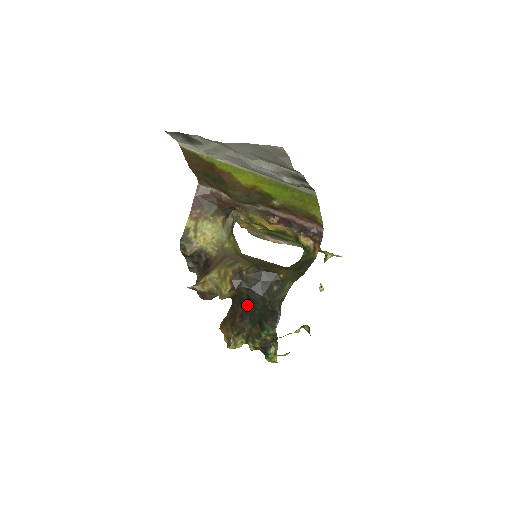
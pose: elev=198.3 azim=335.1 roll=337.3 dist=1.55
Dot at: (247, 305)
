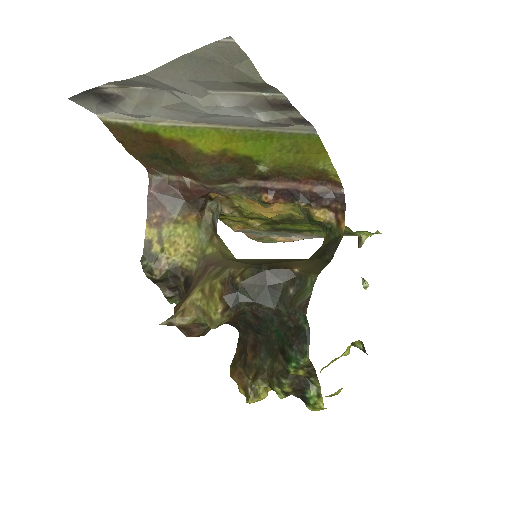
Dot at: (257, 329)
